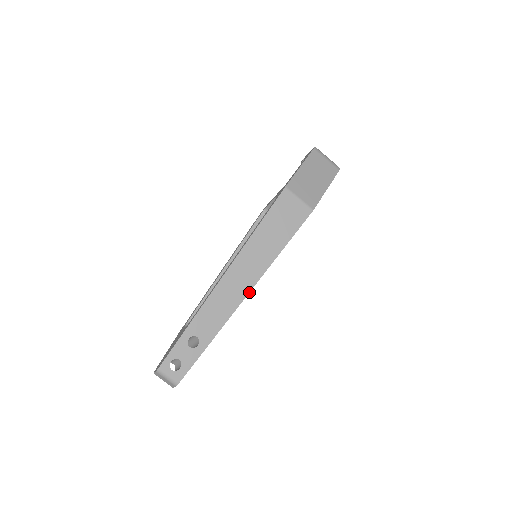
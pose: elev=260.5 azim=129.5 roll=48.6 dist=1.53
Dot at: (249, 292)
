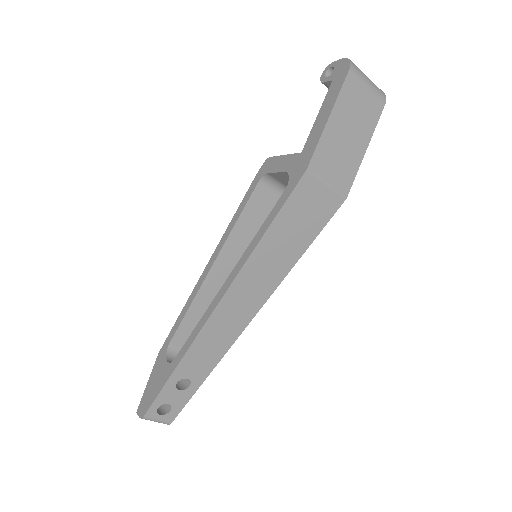
Dot at: occluded
